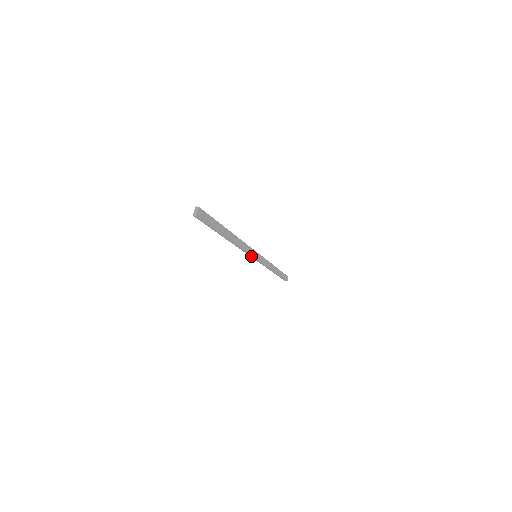
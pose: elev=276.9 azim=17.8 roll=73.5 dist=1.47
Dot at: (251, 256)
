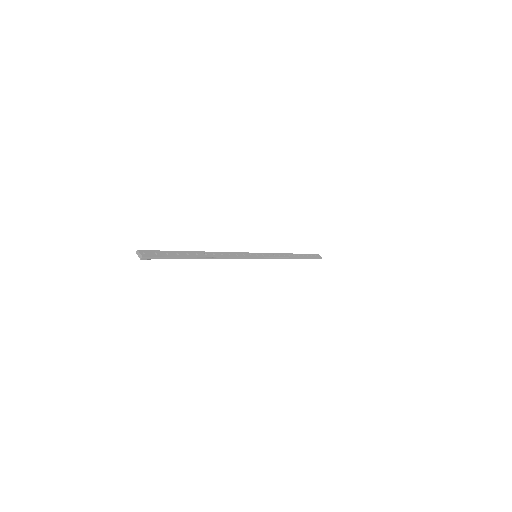
Dot at: (250, 258)
